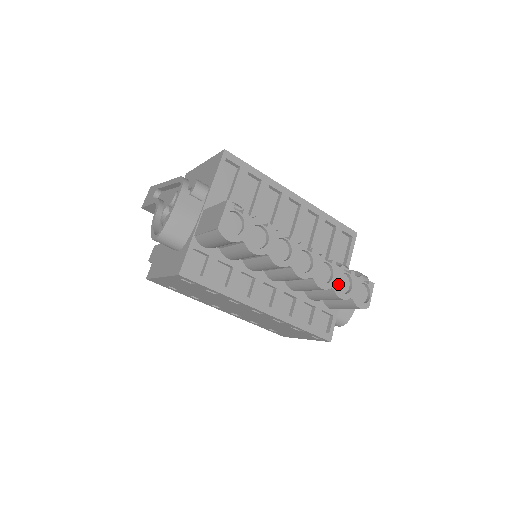
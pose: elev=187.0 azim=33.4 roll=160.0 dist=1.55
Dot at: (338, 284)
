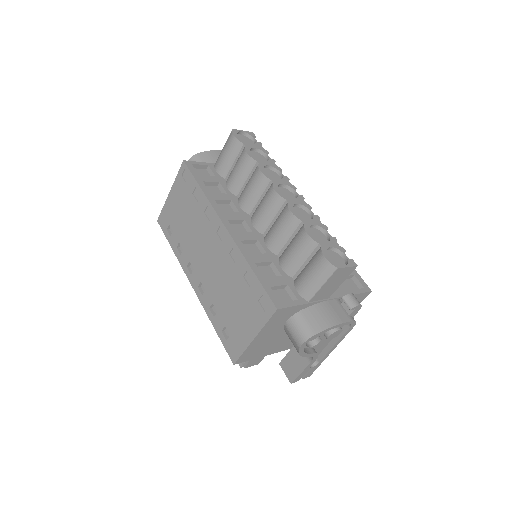
Dot at: (313, 232)
